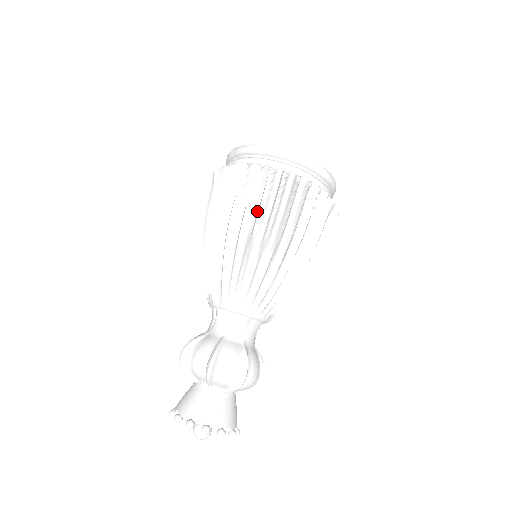
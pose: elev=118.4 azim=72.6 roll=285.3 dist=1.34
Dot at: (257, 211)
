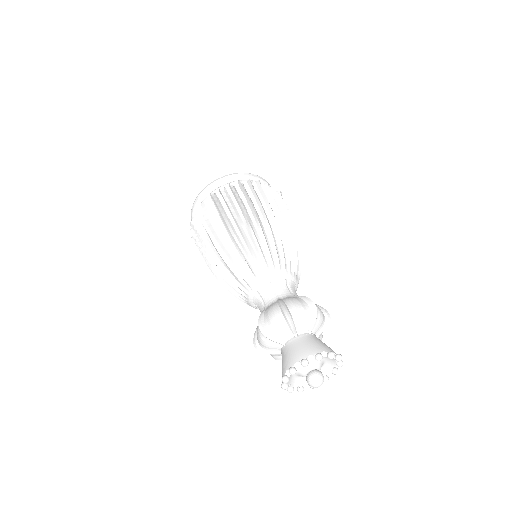
Dot at: (240, 210)
